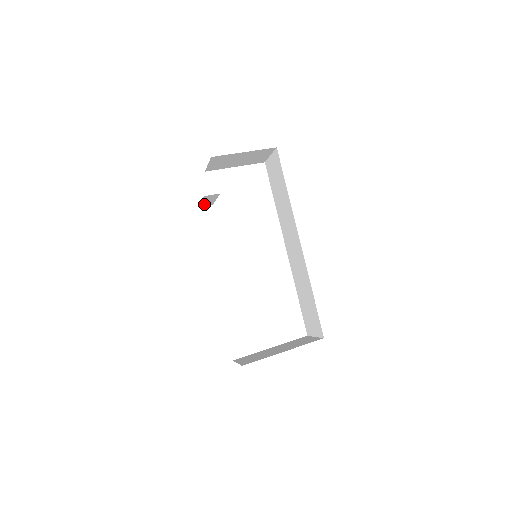
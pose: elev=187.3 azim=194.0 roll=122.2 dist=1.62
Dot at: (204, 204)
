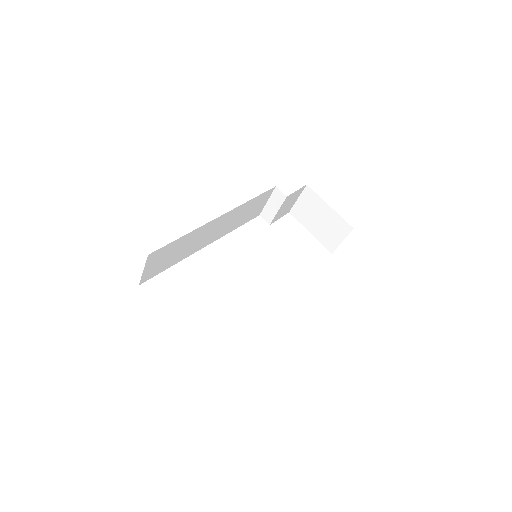
Dot at: (266, 213)
